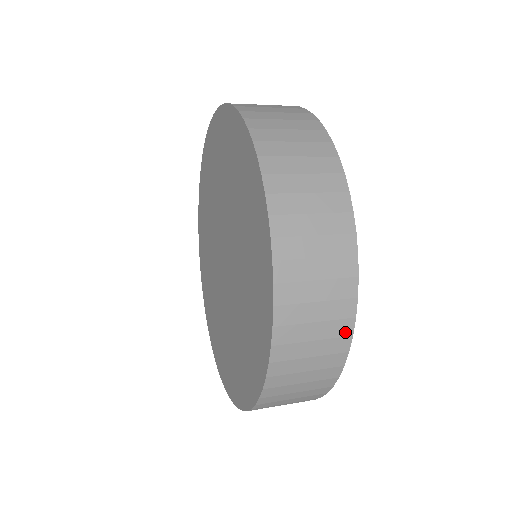
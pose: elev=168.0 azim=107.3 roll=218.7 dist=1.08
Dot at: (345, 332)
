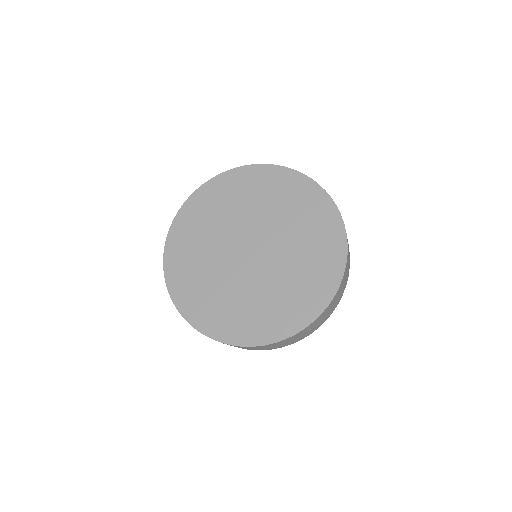
Dot at: occluded
